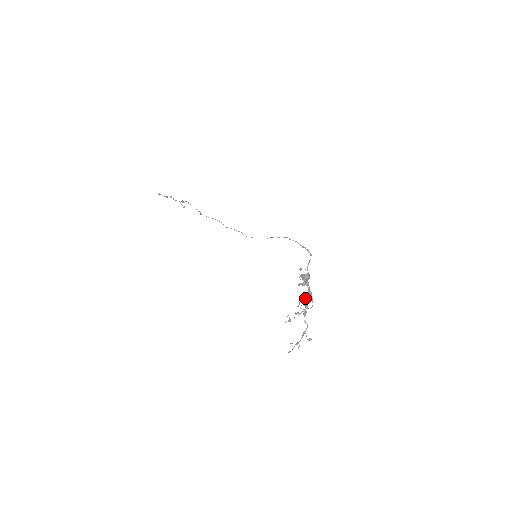
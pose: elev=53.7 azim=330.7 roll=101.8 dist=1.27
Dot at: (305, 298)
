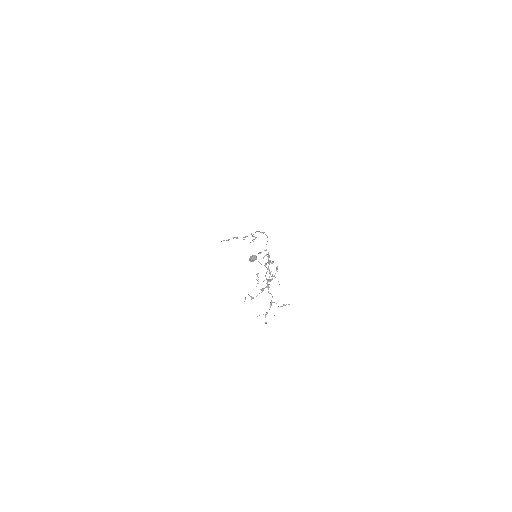
Dot at: occluded
